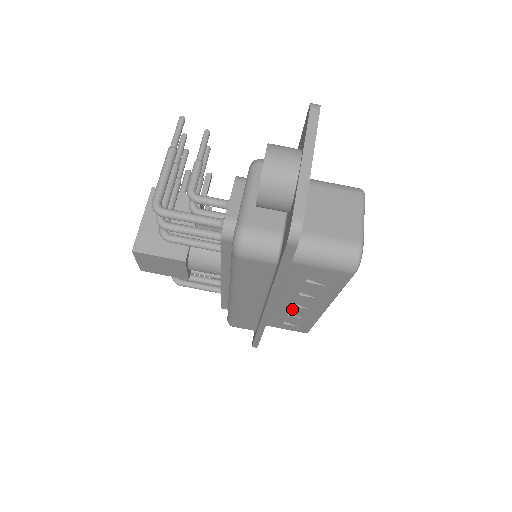
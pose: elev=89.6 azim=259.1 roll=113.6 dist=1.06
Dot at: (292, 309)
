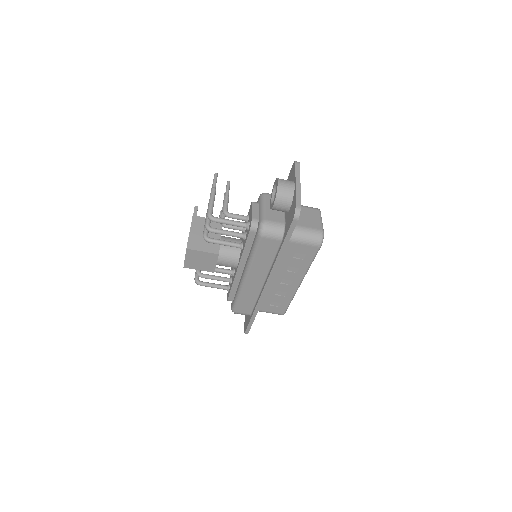
Dot at: (279, 287)
